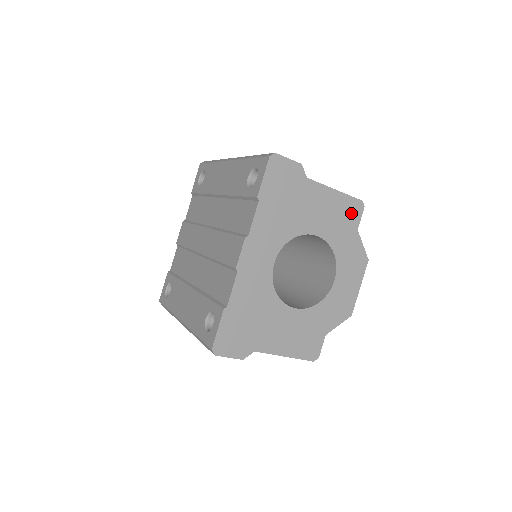
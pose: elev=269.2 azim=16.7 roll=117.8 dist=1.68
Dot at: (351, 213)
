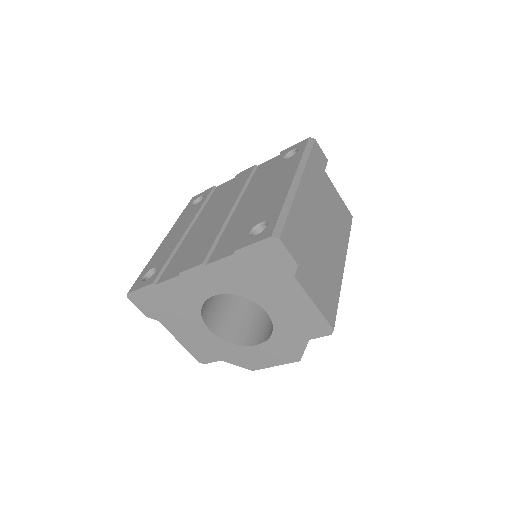
Dot at: (314, 327)
